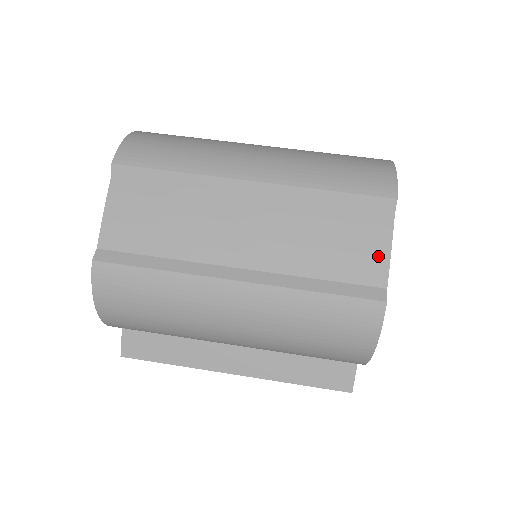
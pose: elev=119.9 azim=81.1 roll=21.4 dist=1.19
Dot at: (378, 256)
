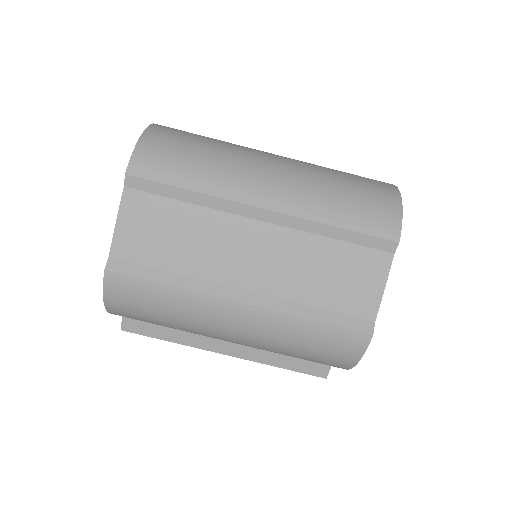
Dot at: (372, 292)
